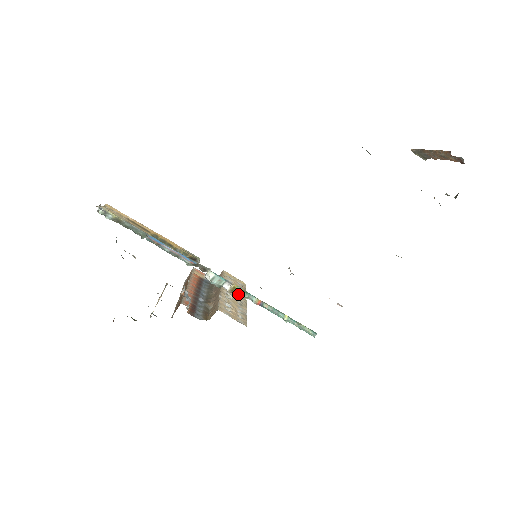
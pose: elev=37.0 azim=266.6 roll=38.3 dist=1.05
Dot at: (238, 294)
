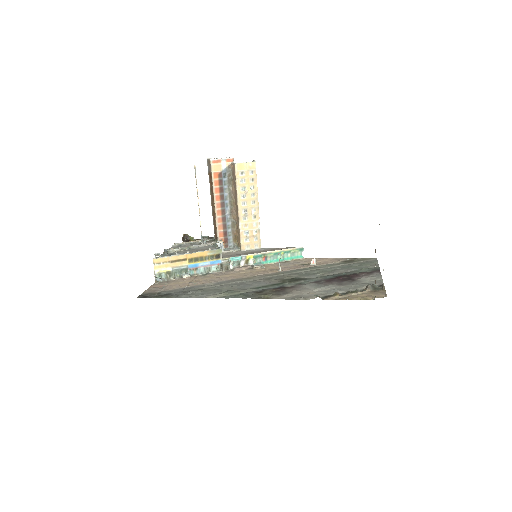
Dot at: (251, 265)
